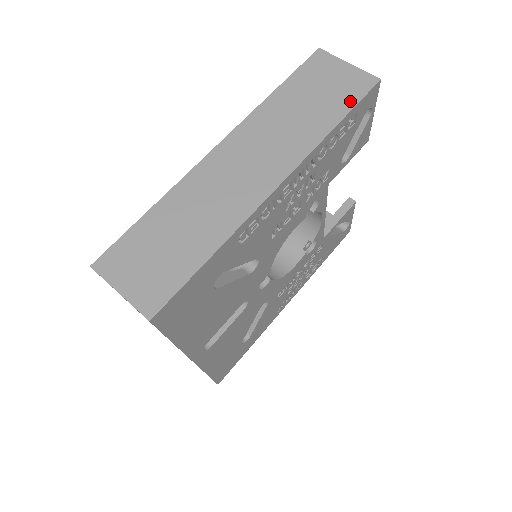
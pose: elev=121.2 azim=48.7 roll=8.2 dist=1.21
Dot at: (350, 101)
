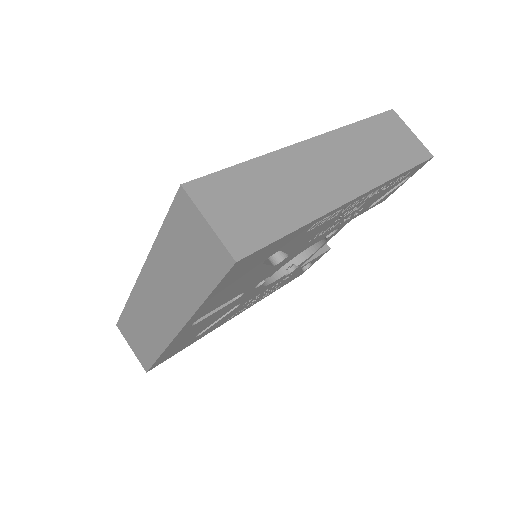
Dot at: (413, 160)
